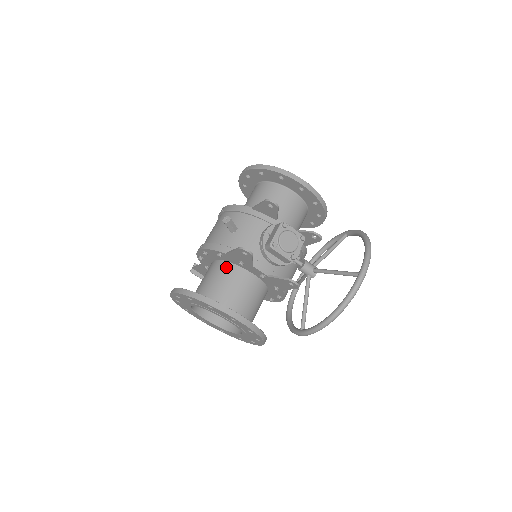
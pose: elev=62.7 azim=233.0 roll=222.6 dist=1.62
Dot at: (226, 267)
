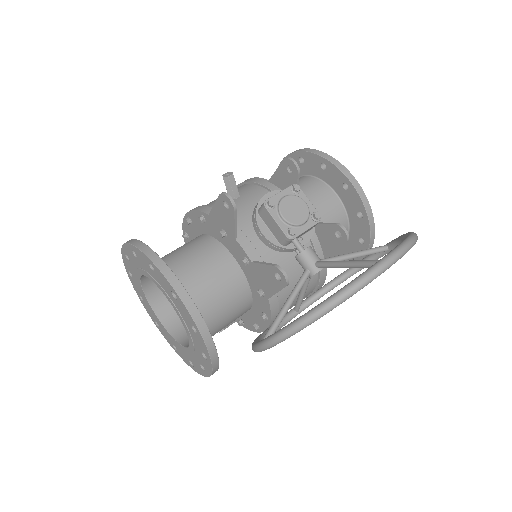
Dot at: (205, 240)
